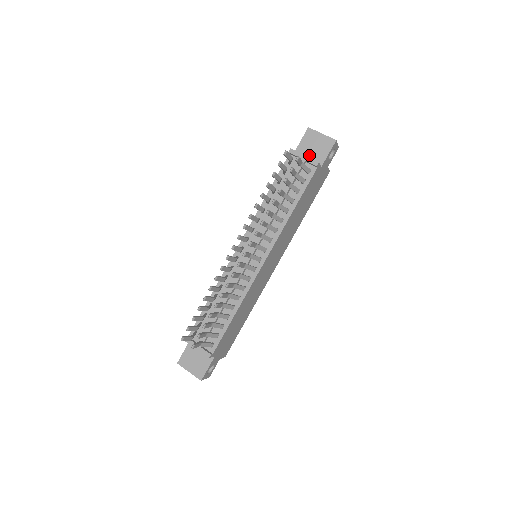
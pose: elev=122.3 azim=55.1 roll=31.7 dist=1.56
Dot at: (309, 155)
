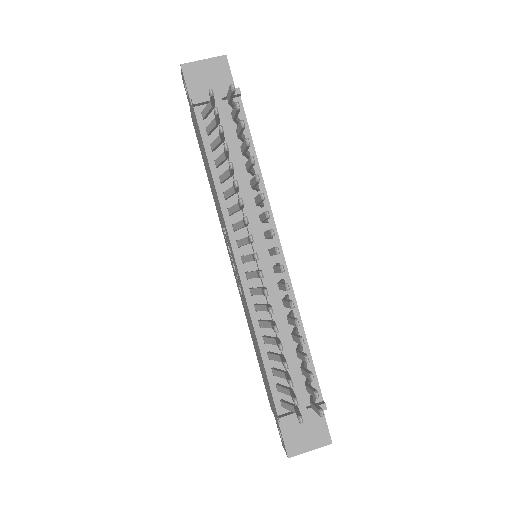
Dot at: occluded
